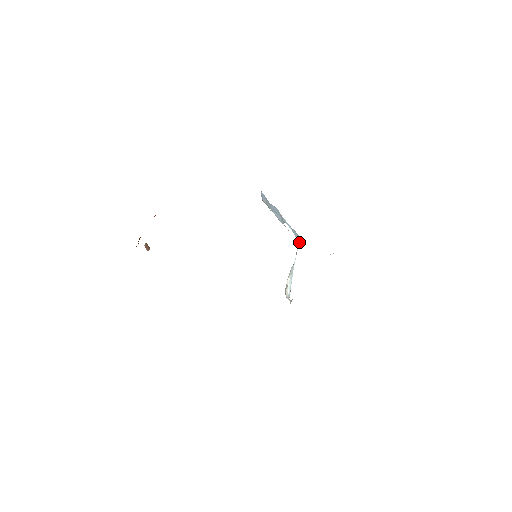
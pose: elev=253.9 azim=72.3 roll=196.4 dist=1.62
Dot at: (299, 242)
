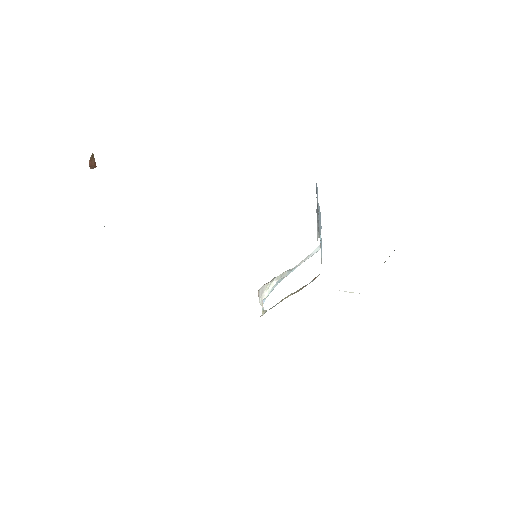
Dot at: occluded
